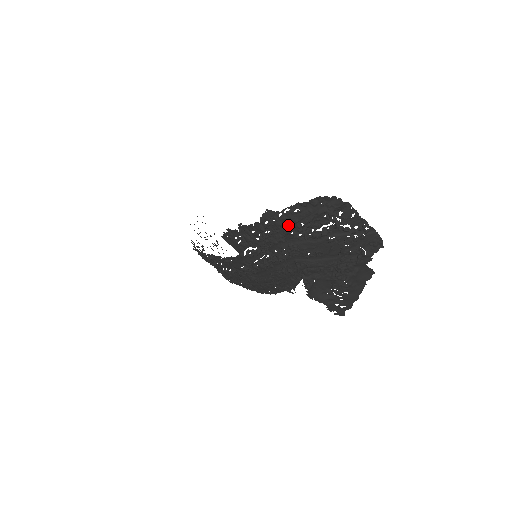
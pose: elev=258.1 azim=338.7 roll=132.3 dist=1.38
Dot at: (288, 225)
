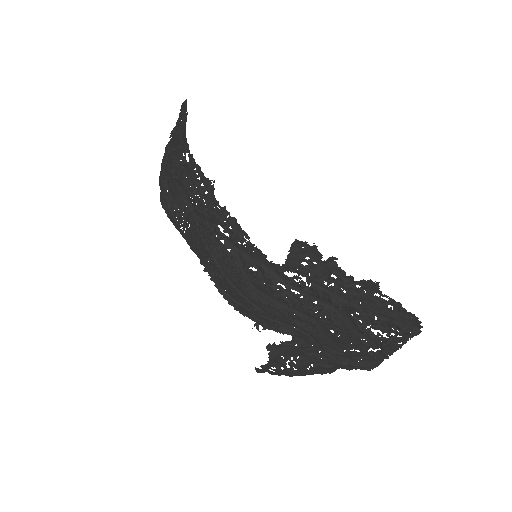
Dot at: (366, 306)
